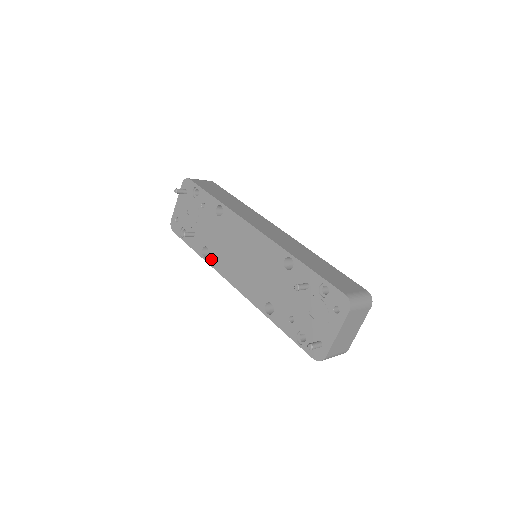
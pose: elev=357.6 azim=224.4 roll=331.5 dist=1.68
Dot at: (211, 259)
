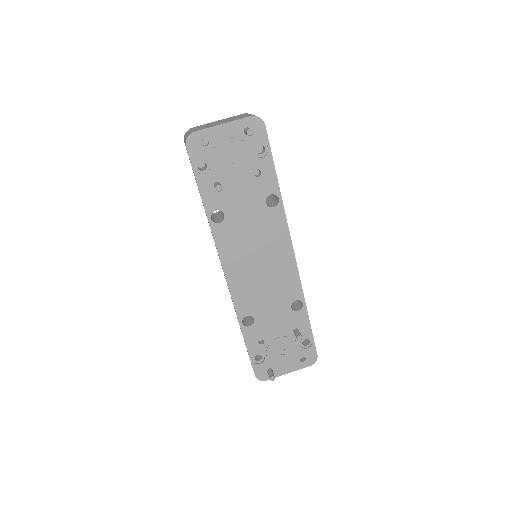
Dot at: (220, 231)
